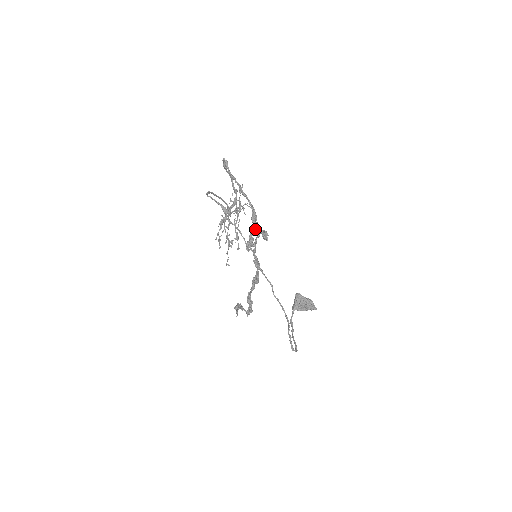
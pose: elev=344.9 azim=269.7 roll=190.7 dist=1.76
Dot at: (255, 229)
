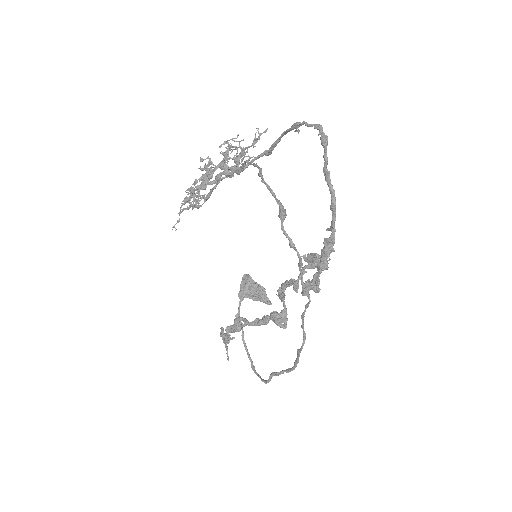
Dot at: (327, 267)
